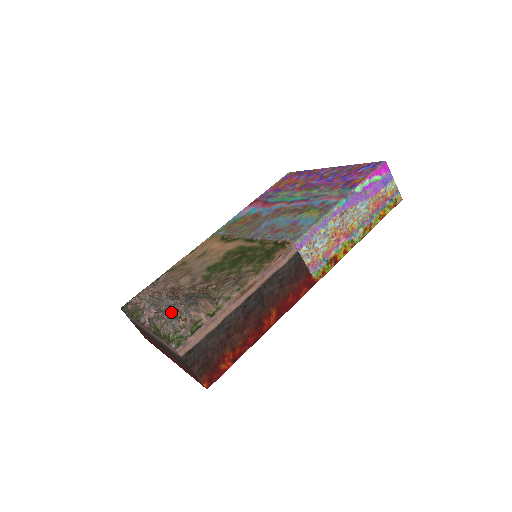
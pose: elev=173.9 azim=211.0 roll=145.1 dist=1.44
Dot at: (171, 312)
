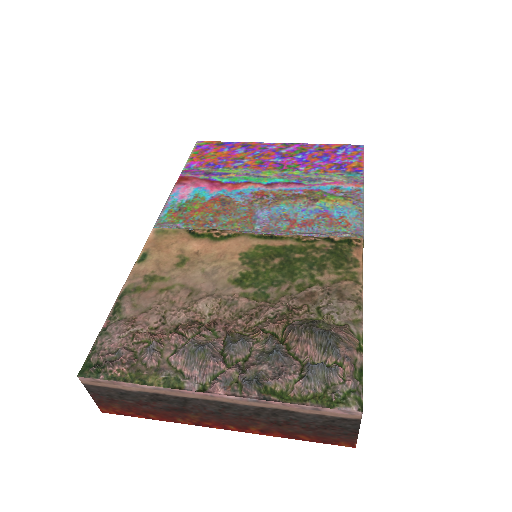
Dot at: (290, 360)
